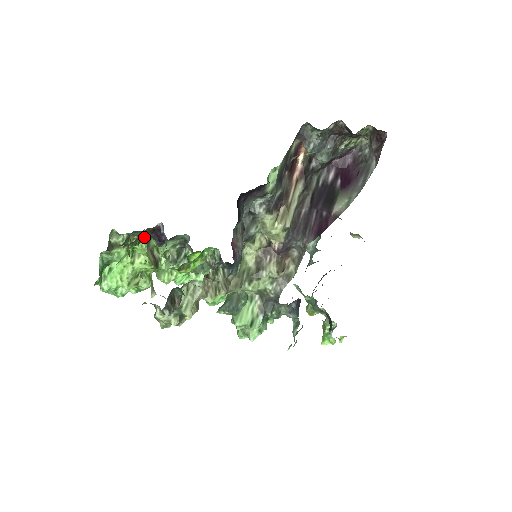
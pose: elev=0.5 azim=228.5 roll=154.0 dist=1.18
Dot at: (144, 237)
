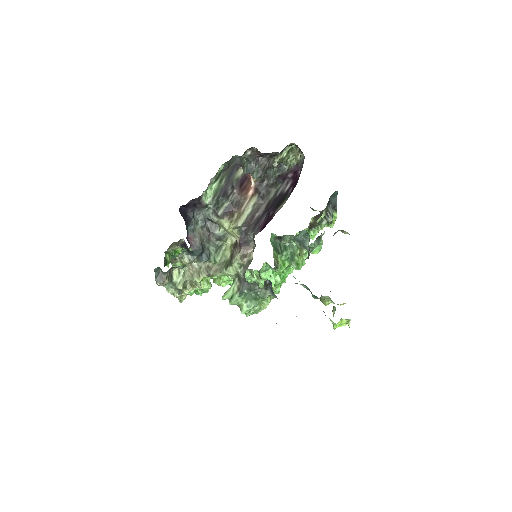
Dot at: occluded
